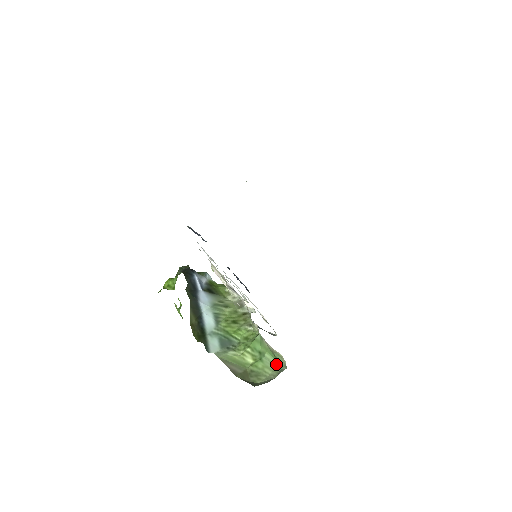
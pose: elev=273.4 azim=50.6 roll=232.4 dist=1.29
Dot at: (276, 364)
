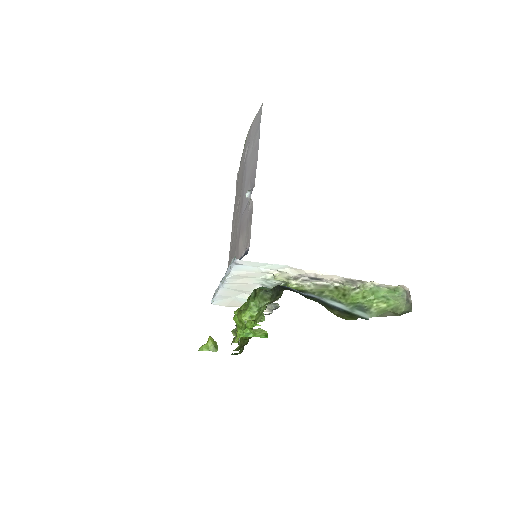
Dot at: (395, 295)
